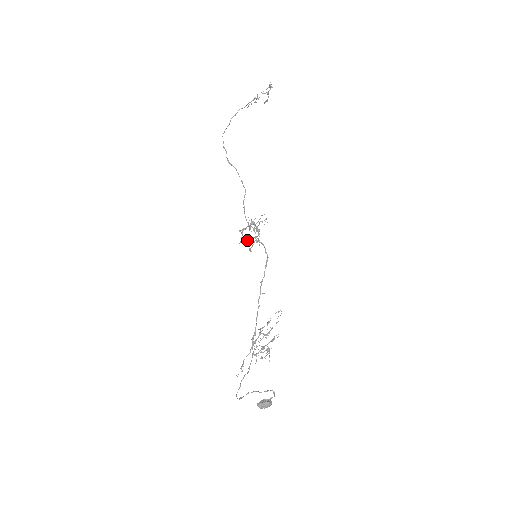
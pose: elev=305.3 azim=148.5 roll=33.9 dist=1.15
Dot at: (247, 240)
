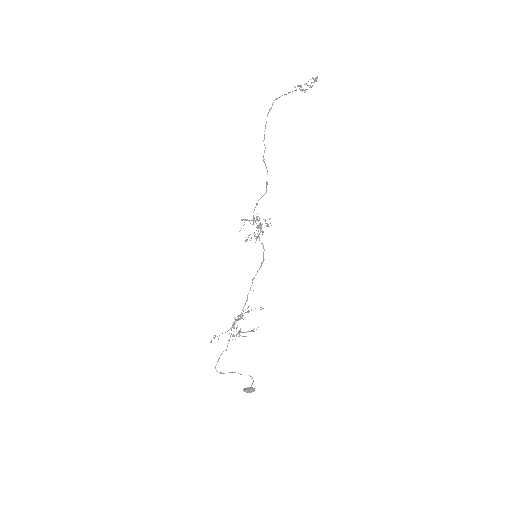
Dot at: occluded
